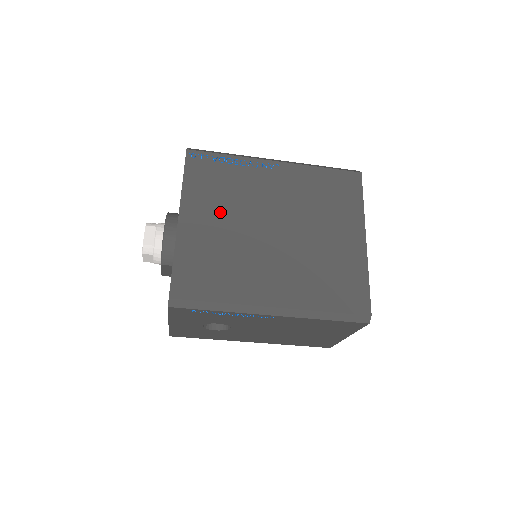
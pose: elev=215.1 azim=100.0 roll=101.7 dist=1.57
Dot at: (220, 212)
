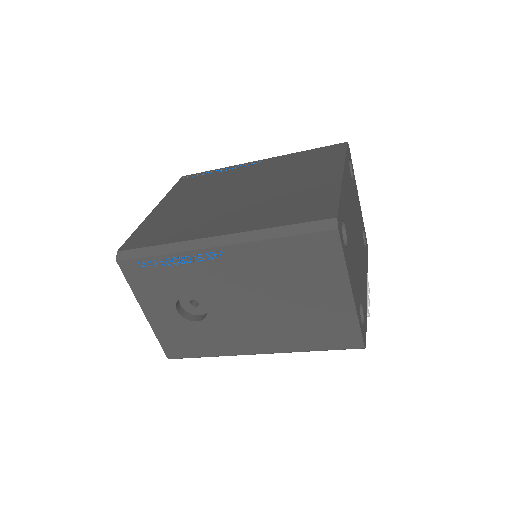
Dot at: (193, 197)
